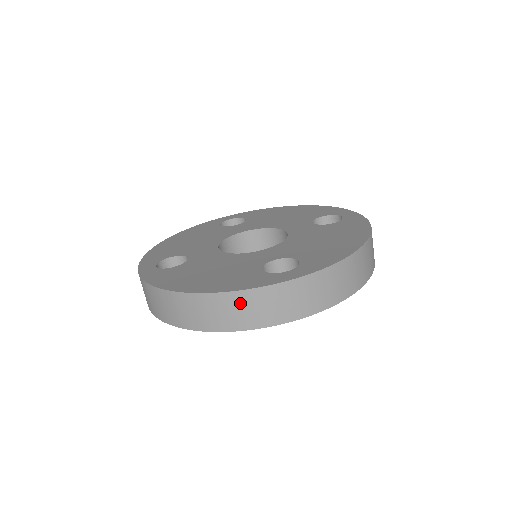
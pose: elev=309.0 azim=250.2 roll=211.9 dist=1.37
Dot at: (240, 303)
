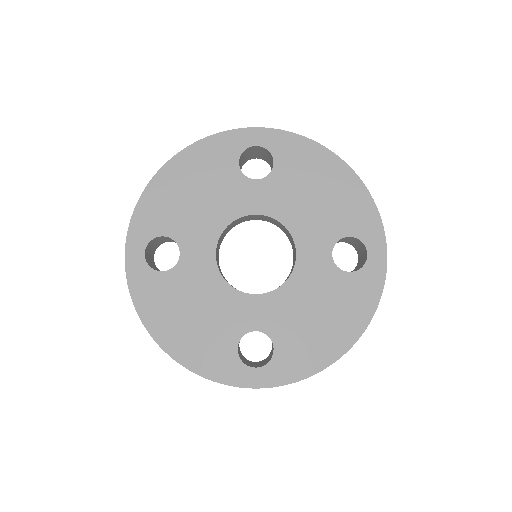
Dot at: occluded
